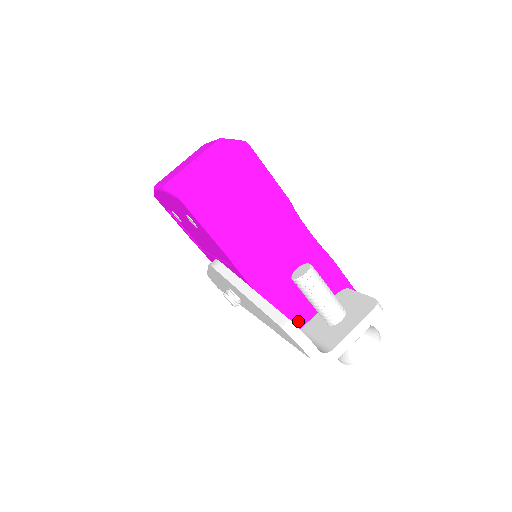
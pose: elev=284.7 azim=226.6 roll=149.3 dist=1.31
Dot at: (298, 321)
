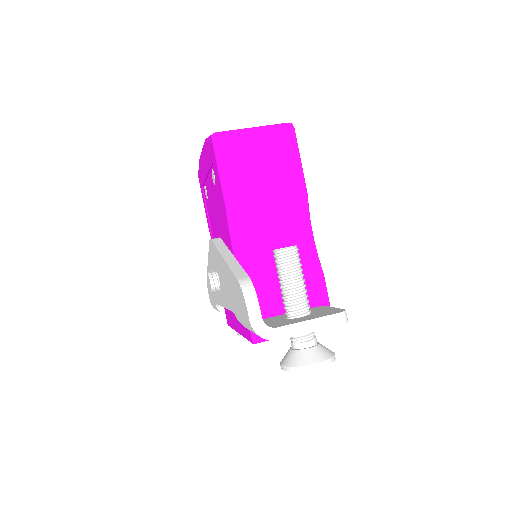
Dot at: (261, 310)
